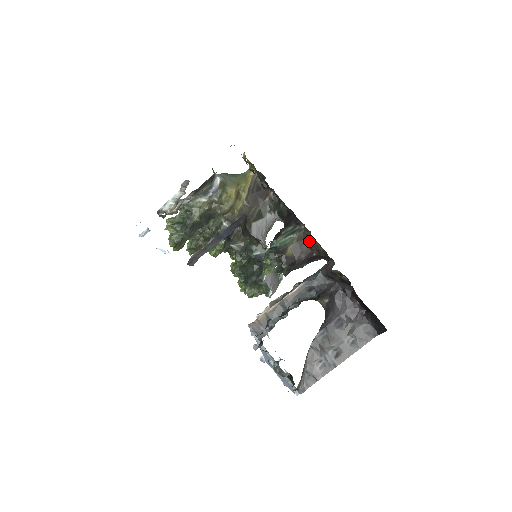
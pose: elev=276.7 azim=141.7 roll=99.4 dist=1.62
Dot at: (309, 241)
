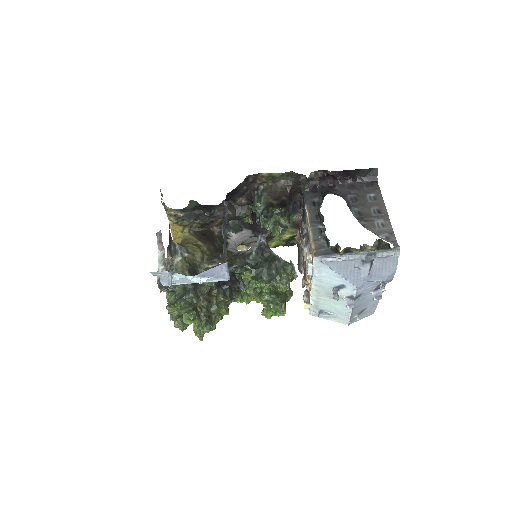
Dot at: (276, 187)
